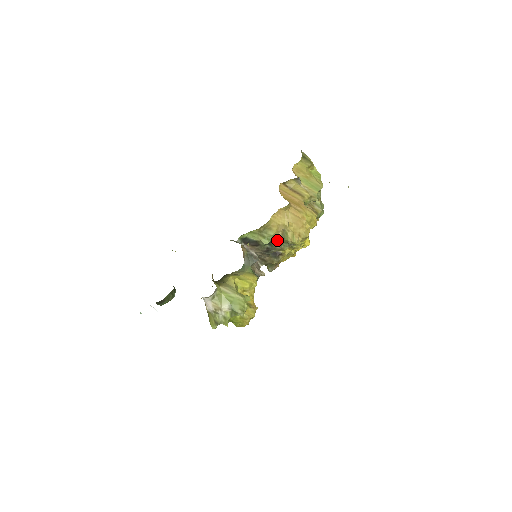
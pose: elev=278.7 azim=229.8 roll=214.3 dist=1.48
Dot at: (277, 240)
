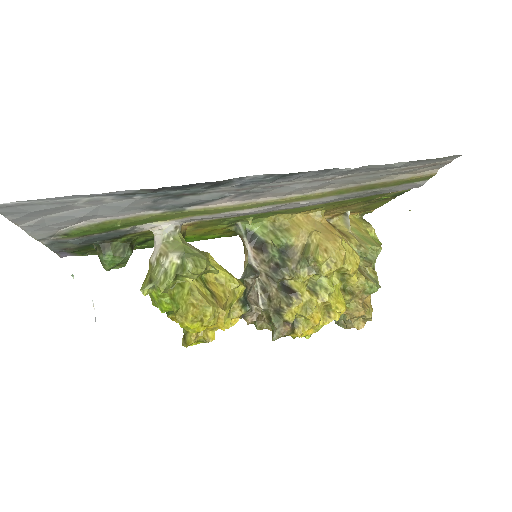
Dot at: (293, 254)
